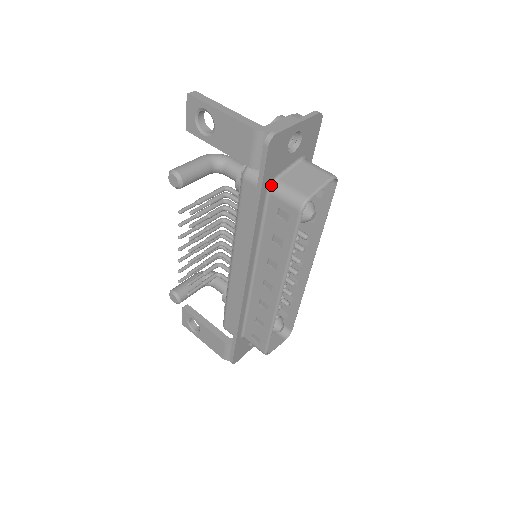
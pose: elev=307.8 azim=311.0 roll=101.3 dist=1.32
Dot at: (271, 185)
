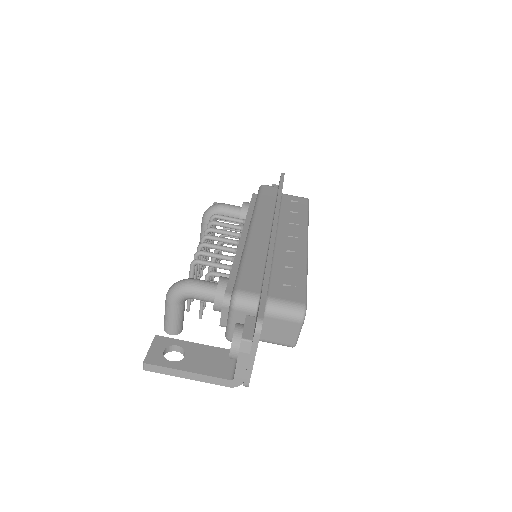
Dot at: occluded
